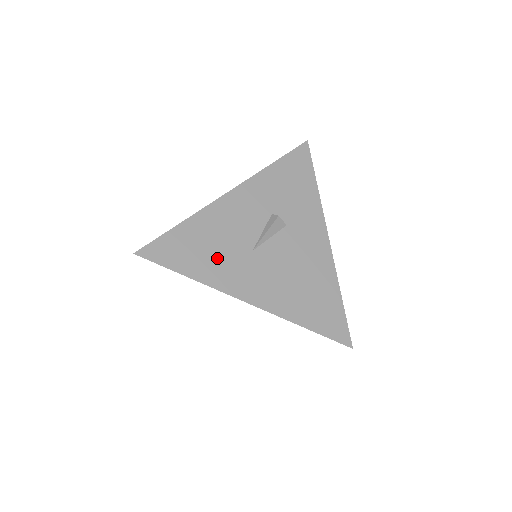
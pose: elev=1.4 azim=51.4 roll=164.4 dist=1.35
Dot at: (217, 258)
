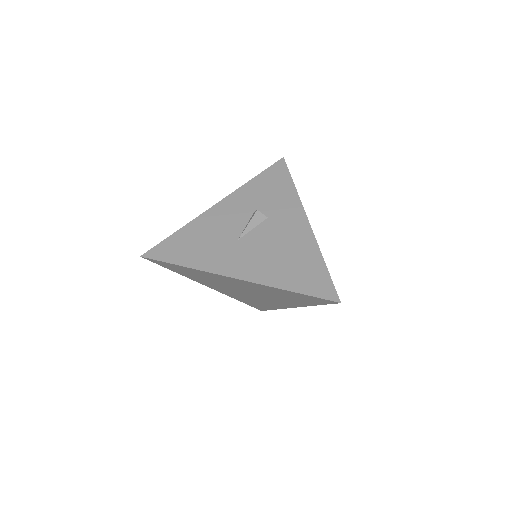
Dot at: (207, 250)
